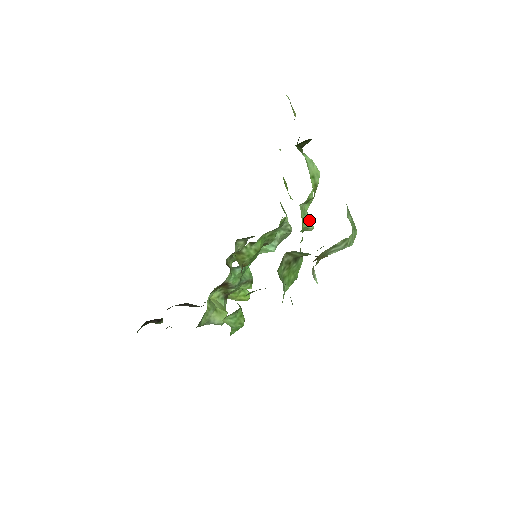
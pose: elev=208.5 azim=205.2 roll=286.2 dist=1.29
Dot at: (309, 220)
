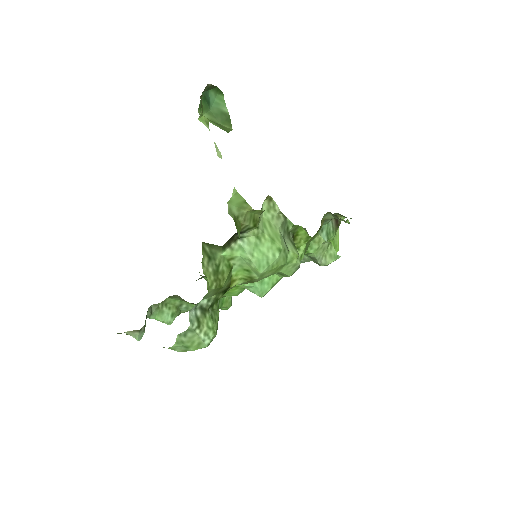
Dot at: (257, 289)
